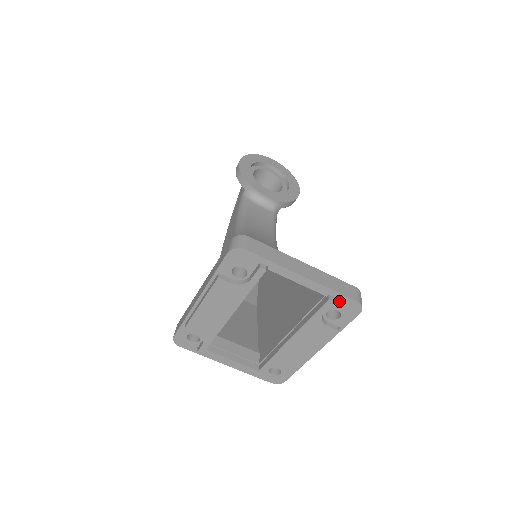
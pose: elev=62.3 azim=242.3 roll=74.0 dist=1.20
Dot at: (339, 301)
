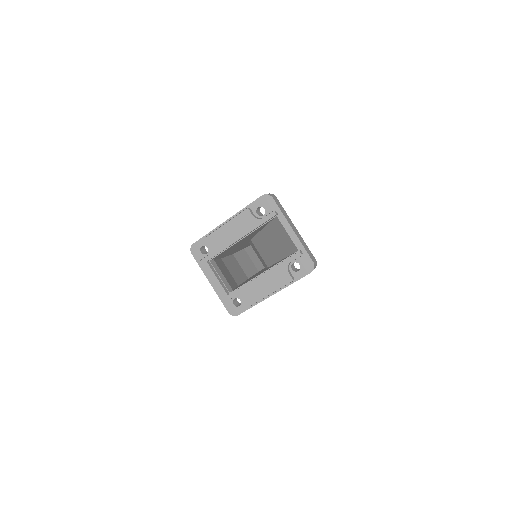
Dot at: (304, 257)
